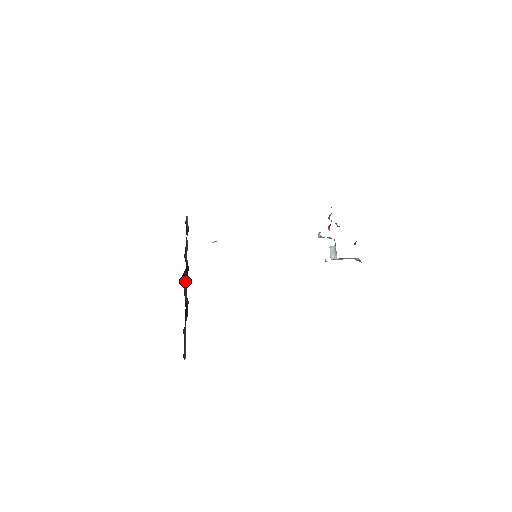
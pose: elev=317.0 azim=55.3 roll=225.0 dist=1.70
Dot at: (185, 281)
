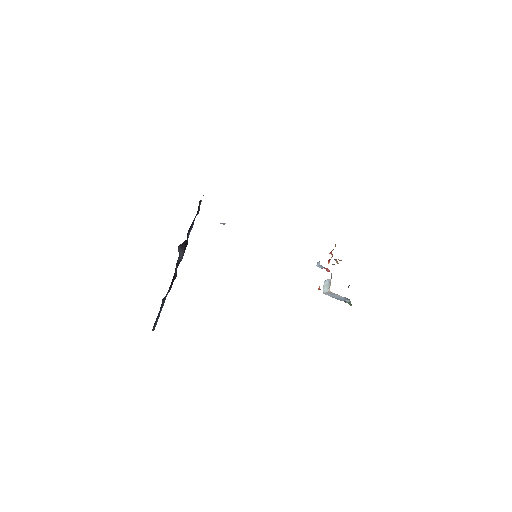
Dot at: (181, 253)
